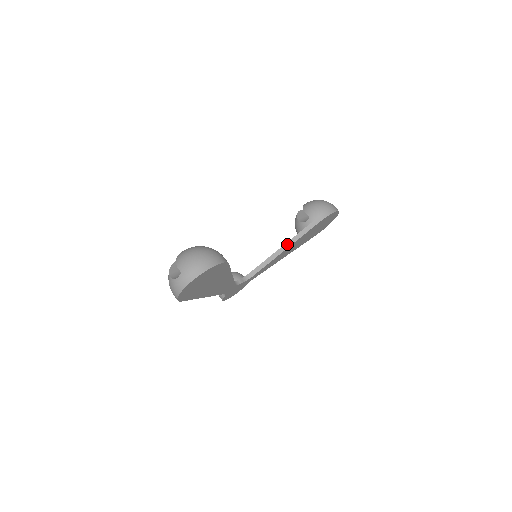
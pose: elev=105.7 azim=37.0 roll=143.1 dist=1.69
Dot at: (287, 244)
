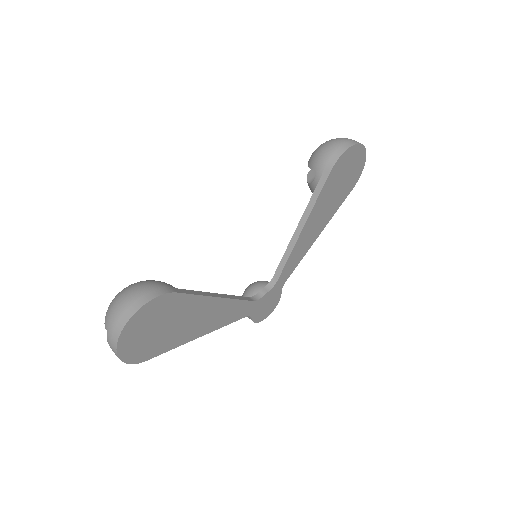
Dot at: (301, 221)
